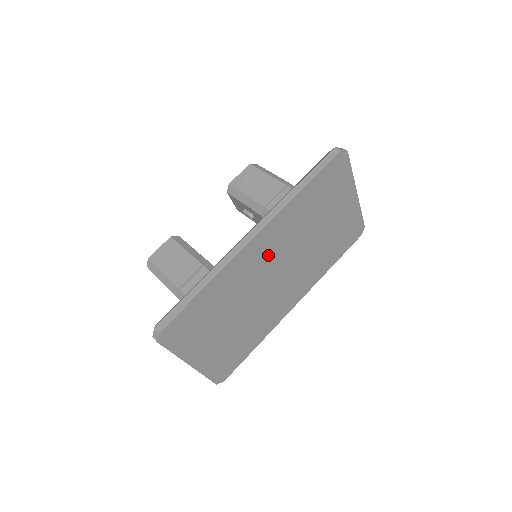
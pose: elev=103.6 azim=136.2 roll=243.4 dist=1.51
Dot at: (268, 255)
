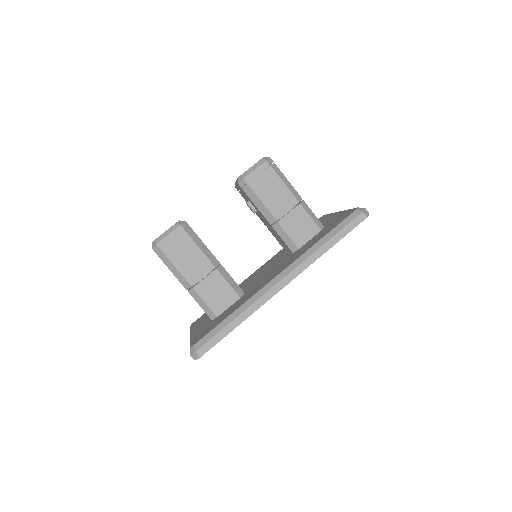
Dot at: occluded
